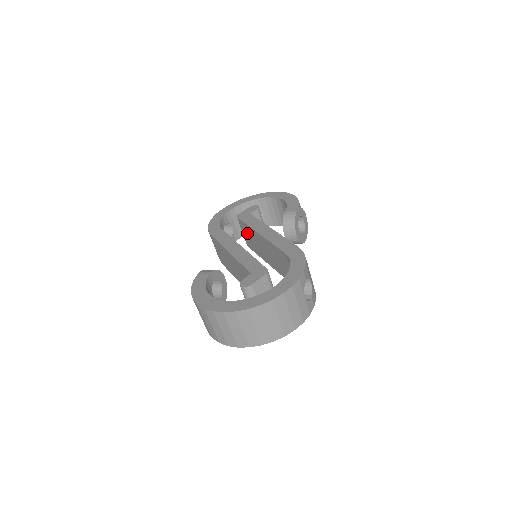
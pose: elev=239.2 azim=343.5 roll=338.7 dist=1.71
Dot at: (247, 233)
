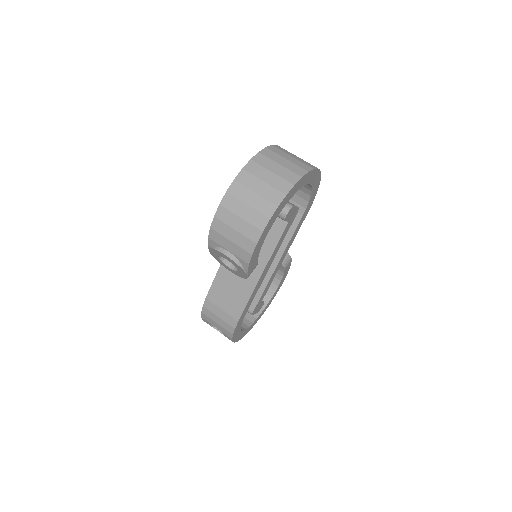
Dot at: occluded
